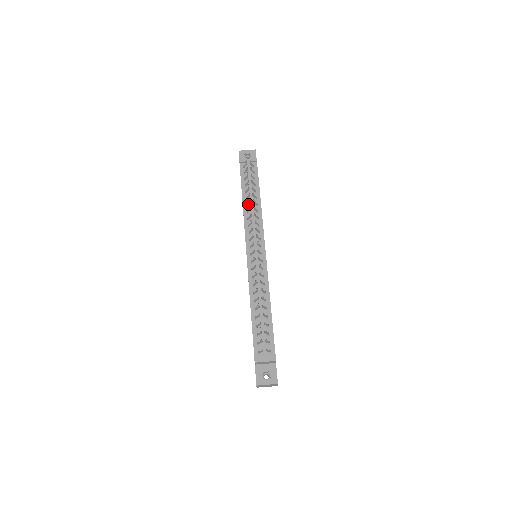
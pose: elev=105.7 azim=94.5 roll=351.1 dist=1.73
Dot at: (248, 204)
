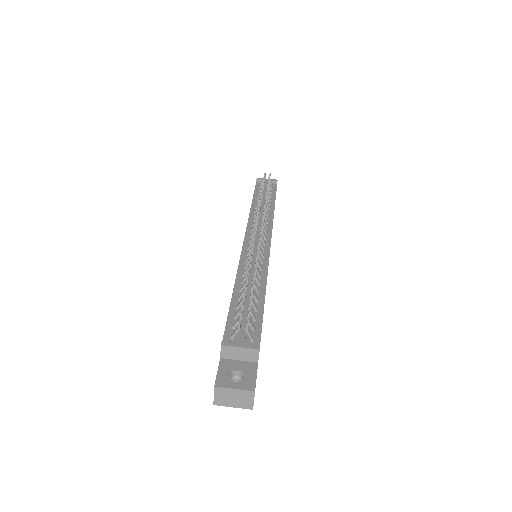
Dot at: occluded
